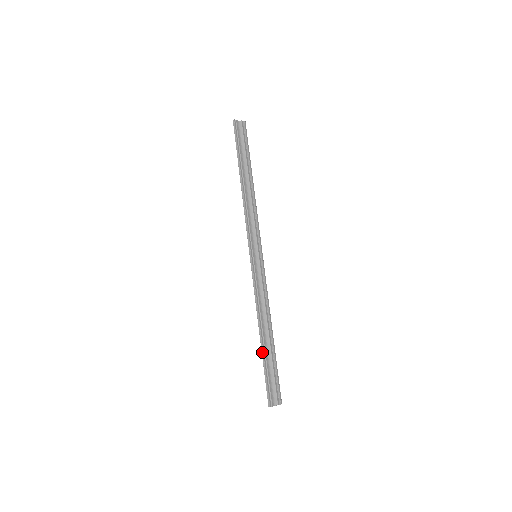
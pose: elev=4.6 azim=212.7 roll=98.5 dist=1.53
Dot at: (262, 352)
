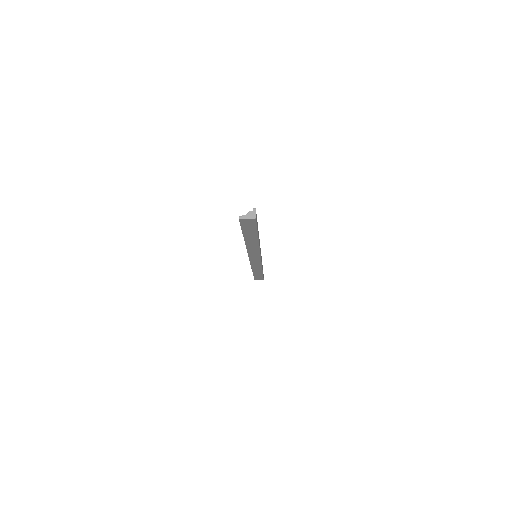
Dot at: (243, 236)
